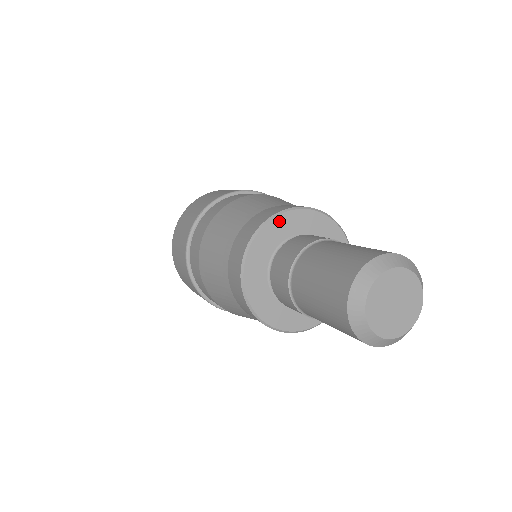
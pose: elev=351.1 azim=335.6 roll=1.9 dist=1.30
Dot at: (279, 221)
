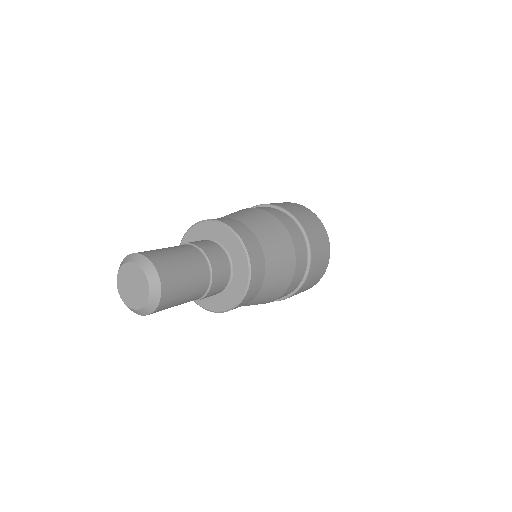
Dot at: (214, 226)
